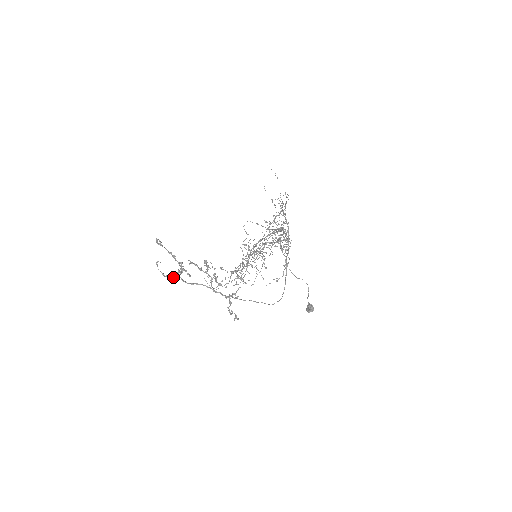
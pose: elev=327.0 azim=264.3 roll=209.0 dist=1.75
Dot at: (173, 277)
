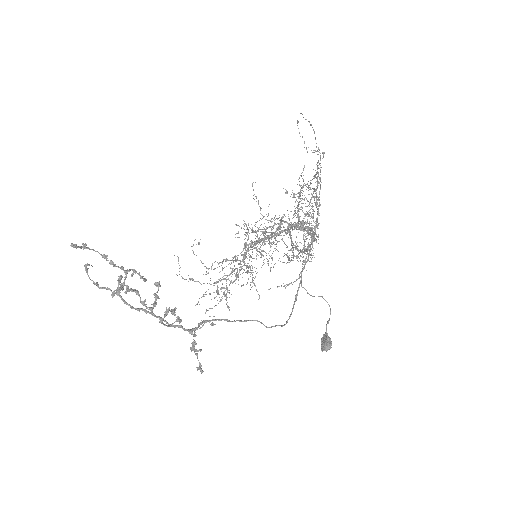
Dot at: (111, 291)
